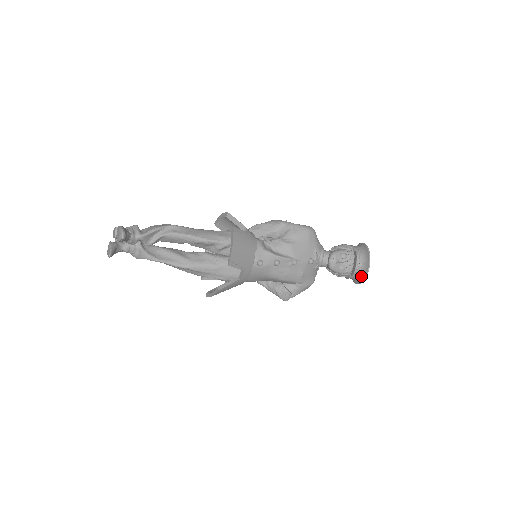
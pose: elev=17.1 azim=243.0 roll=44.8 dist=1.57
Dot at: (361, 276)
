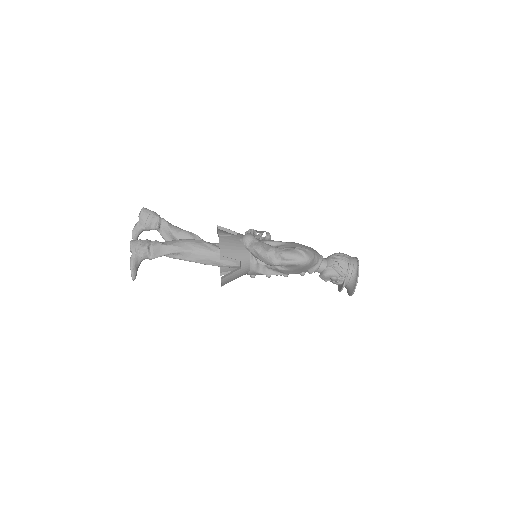
Dot at: occluded
